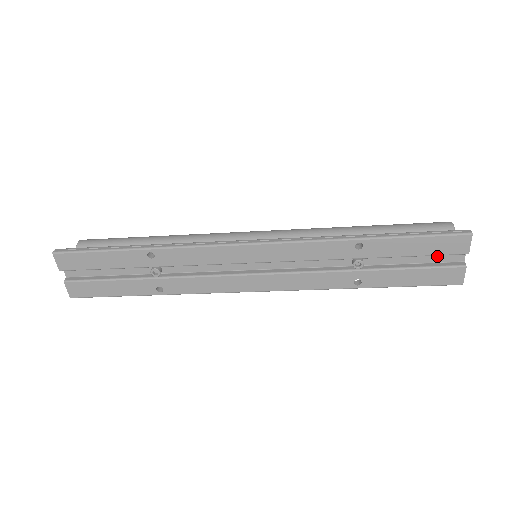
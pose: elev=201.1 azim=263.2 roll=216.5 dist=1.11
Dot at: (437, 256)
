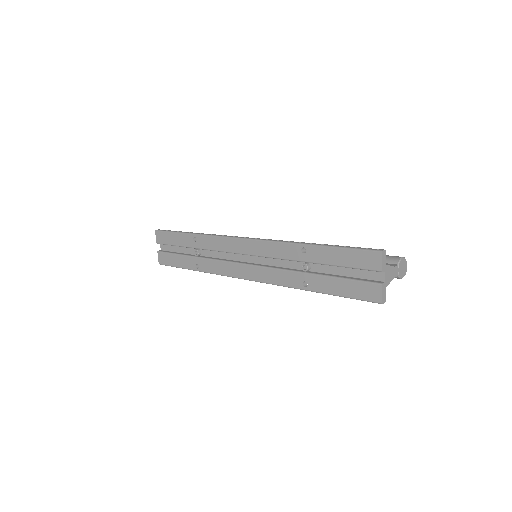
Dot at: (363, 272)
